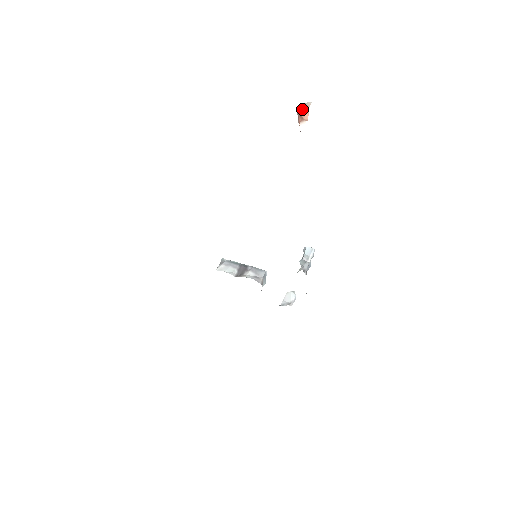
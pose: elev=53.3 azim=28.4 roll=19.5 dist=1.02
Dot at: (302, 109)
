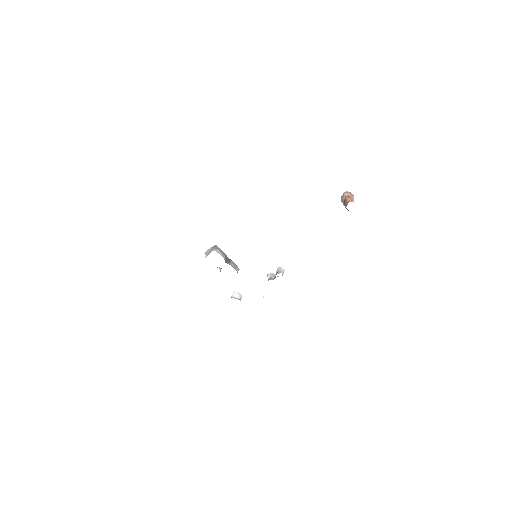
Dot at: (351, 195)
